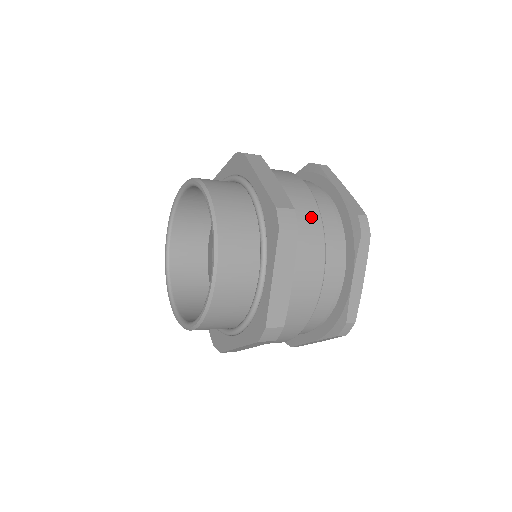
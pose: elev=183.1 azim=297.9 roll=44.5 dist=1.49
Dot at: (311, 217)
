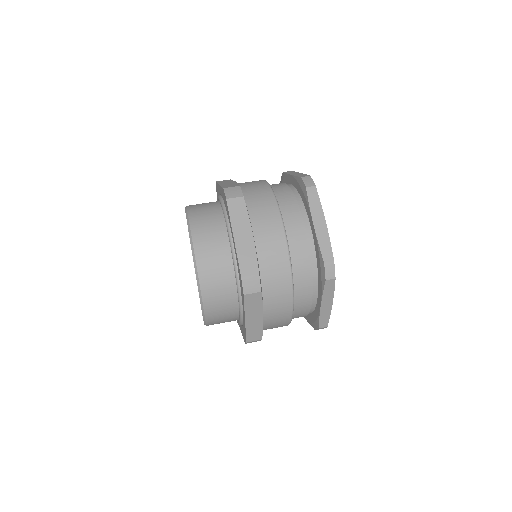
Dot at: (280, 268)
